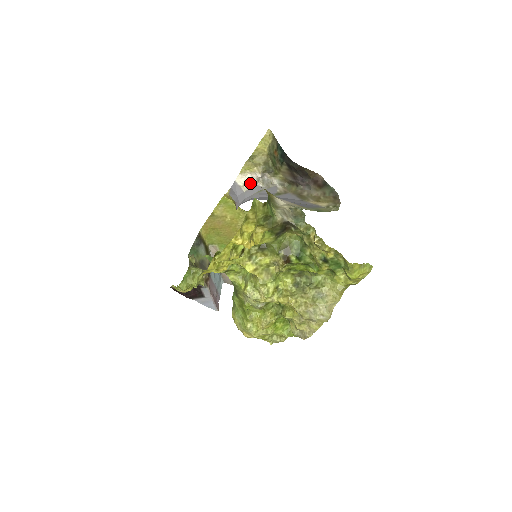
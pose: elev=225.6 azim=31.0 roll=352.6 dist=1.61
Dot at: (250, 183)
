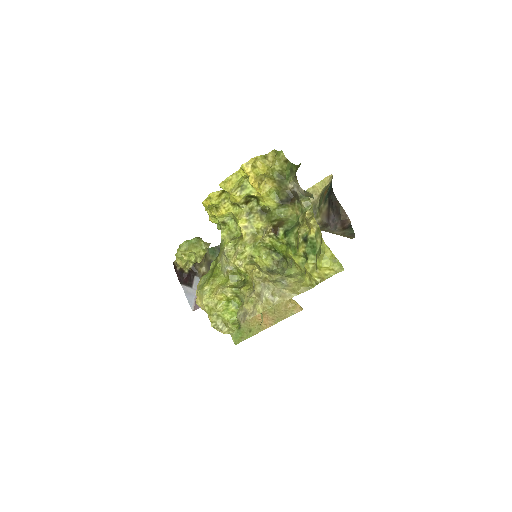
Dot at: occluded
